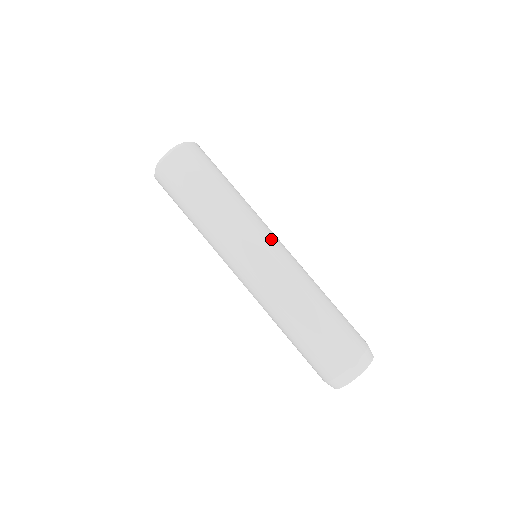
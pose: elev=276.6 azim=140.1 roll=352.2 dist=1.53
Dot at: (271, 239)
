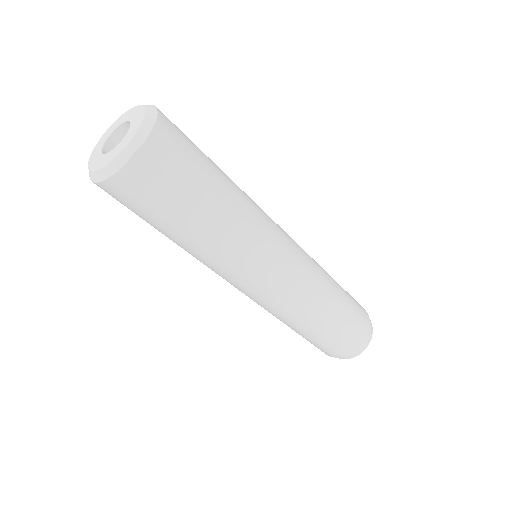
Dot at: (285, 249)
